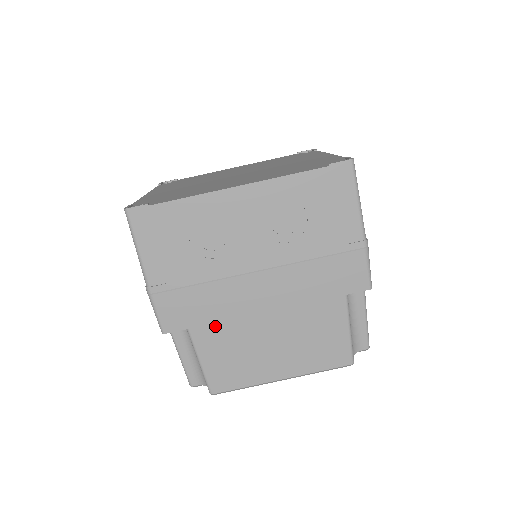
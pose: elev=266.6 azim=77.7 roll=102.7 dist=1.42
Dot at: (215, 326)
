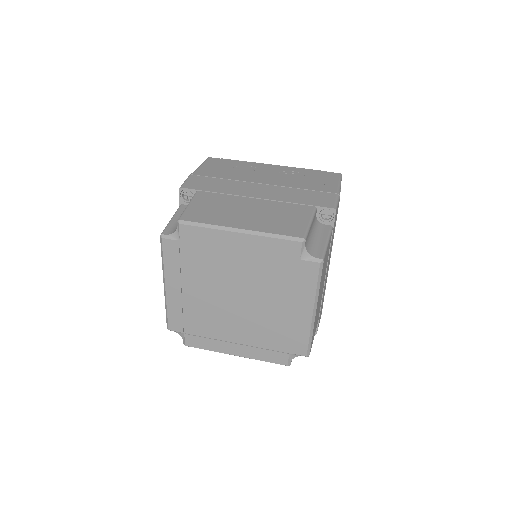
Dot at: (216, 194)
